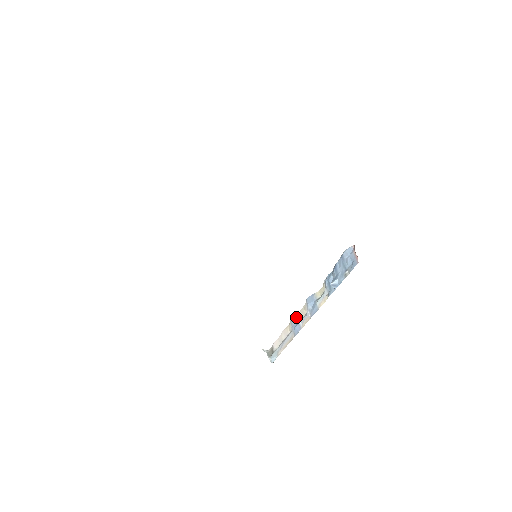
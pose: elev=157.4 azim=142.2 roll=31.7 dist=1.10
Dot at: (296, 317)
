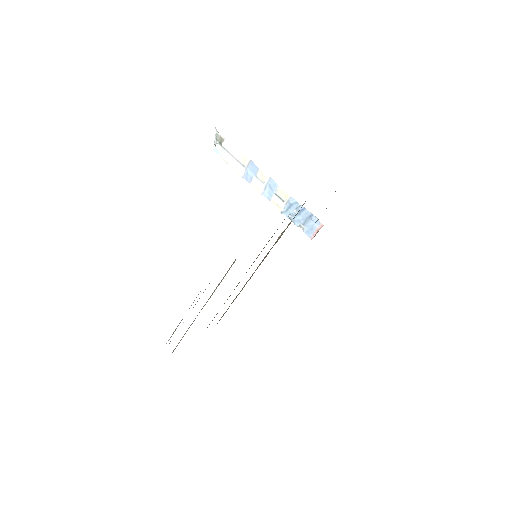
Dot at: (255, 168)
